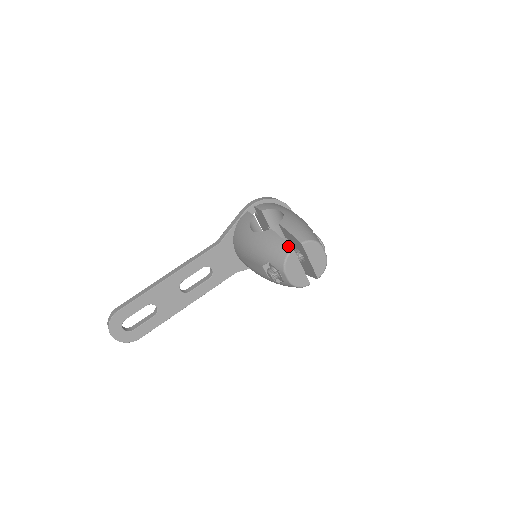
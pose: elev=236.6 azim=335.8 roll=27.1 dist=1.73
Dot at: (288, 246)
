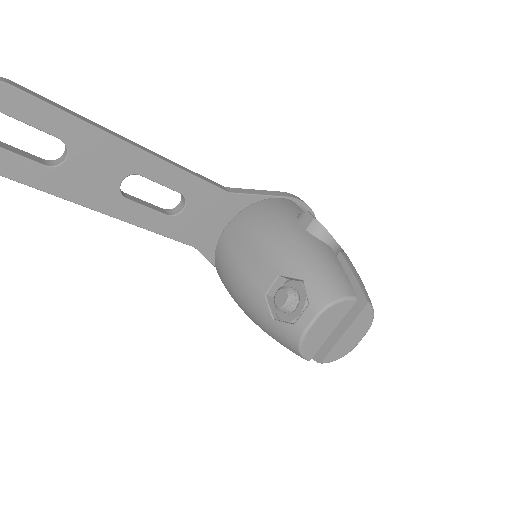
Dot at: (352, 288)
